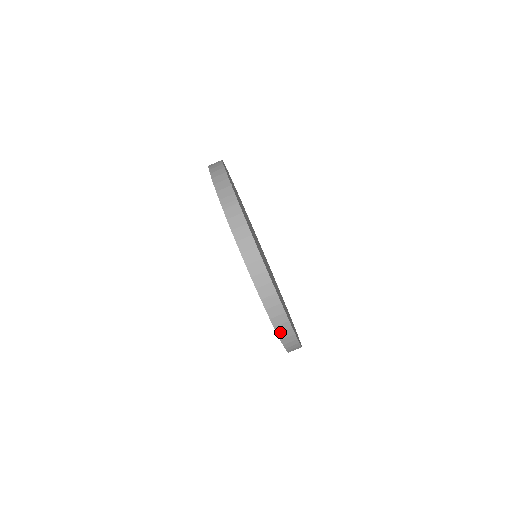
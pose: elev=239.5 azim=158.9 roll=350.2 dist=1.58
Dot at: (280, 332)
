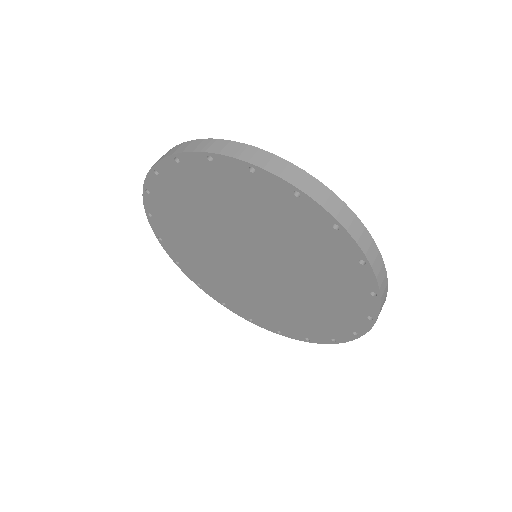
Dot at: (366, 250)
